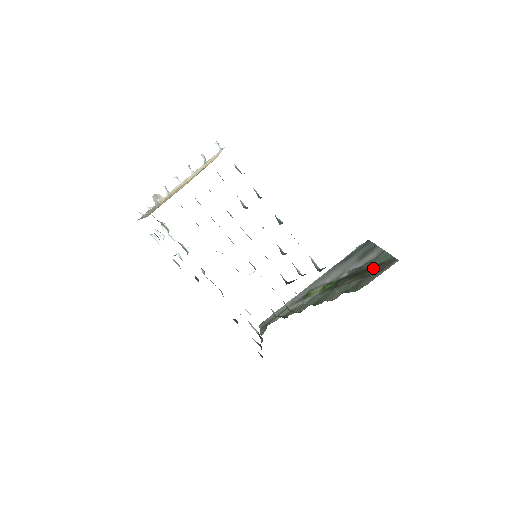
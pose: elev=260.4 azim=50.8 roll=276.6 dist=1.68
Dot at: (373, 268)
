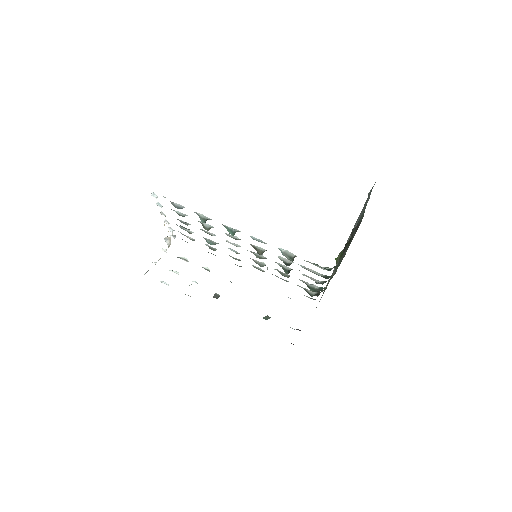
Dot at: occluded
